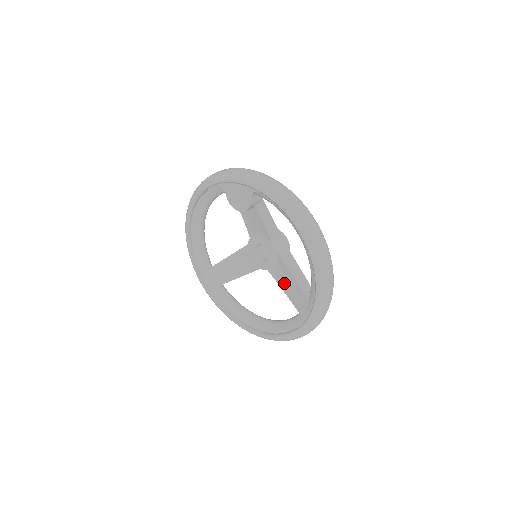
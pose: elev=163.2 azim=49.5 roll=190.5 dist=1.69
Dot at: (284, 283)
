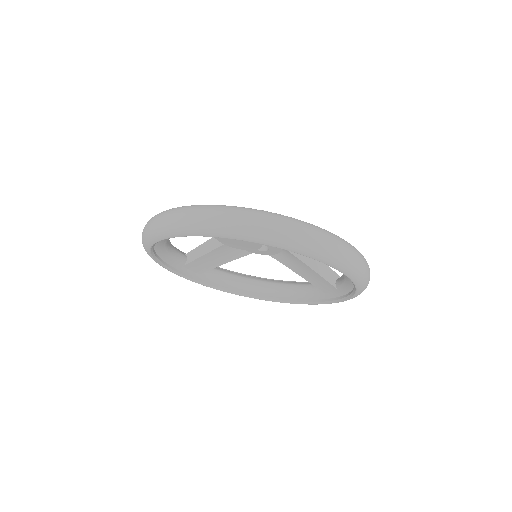
Dot at: (295, 268)
